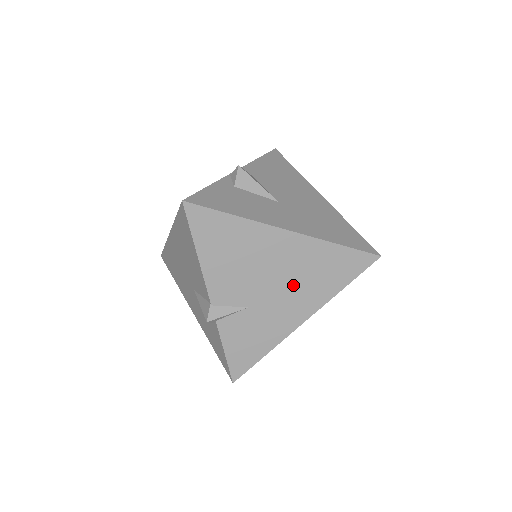
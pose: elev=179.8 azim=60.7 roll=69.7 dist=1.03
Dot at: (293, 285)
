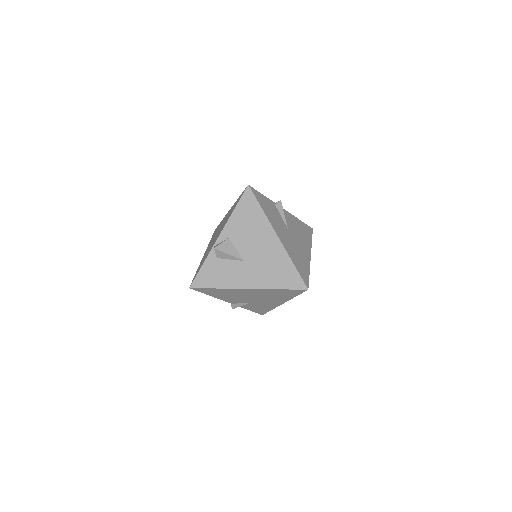
Dot at: (266, 298)
